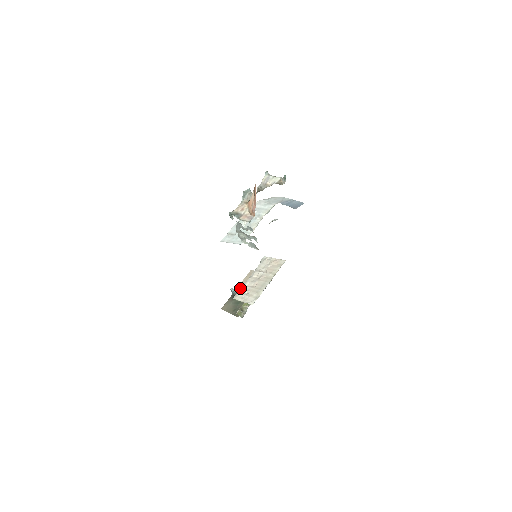
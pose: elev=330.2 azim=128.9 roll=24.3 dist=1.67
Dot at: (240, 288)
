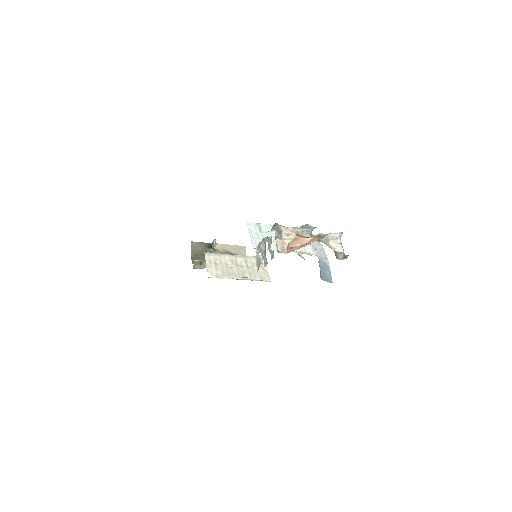
Dot at: (221, 247)
